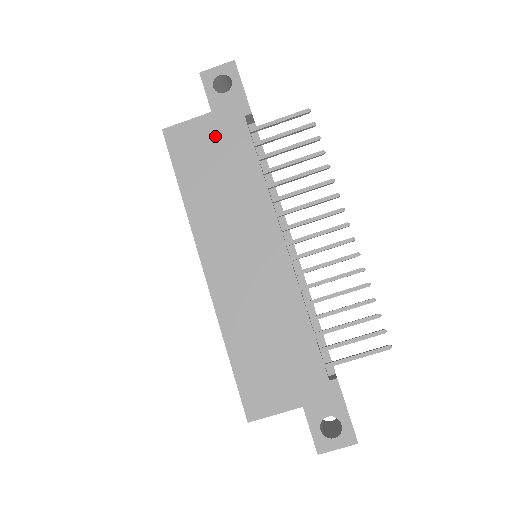
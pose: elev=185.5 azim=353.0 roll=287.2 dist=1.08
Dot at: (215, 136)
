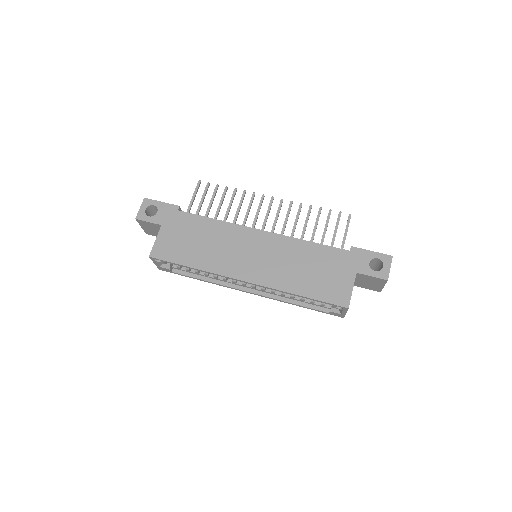
Dot at: (176, 231)
